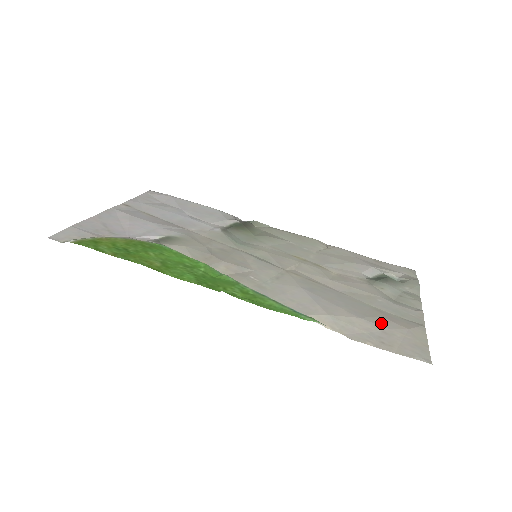
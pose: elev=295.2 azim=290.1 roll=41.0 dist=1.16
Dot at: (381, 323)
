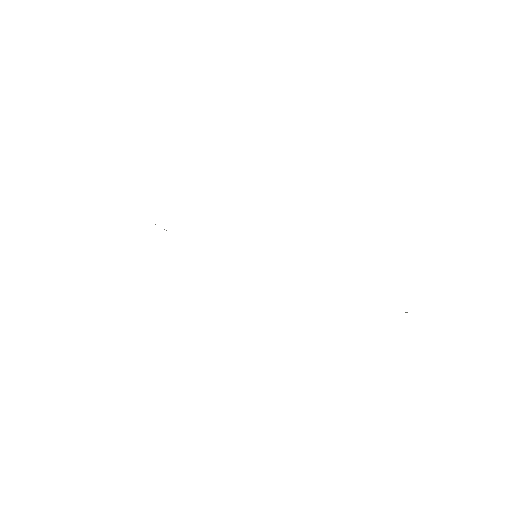
Dot at: occluded
